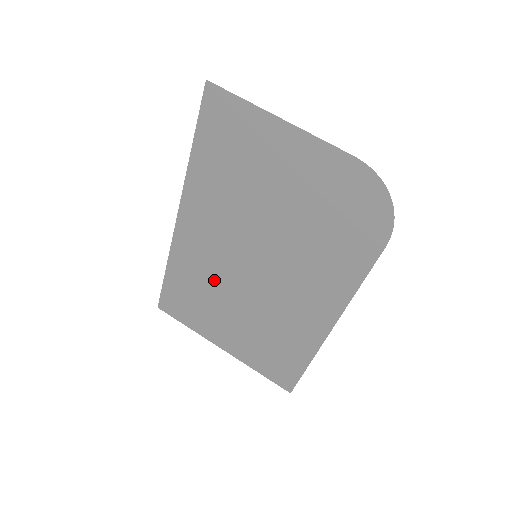
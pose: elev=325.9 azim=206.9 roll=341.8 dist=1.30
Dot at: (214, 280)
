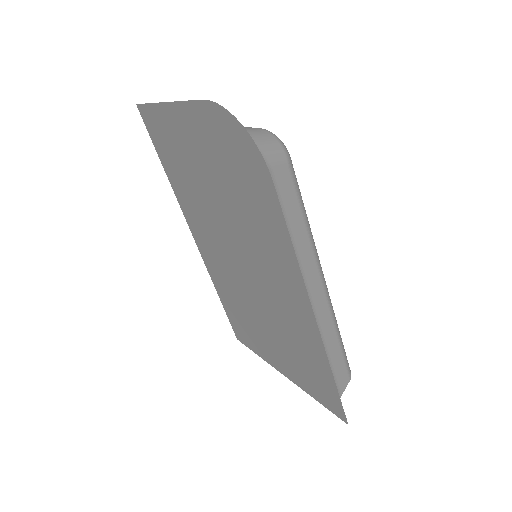
Dot at: (237, 293)
